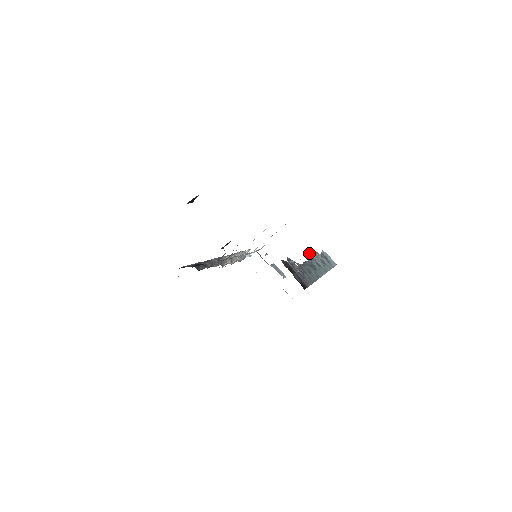
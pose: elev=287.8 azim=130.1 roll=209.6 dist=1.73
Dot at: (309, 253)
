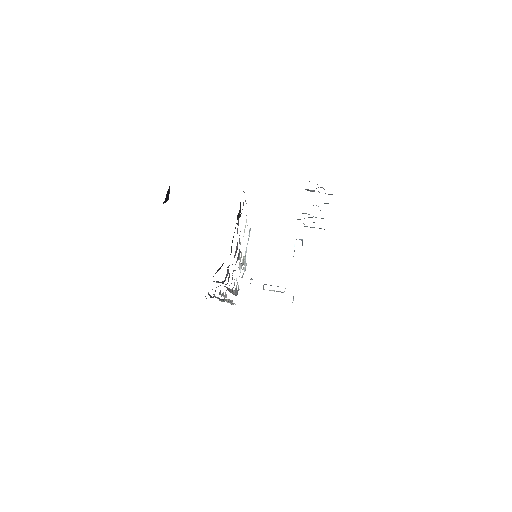
Dot at: (302, 213)
